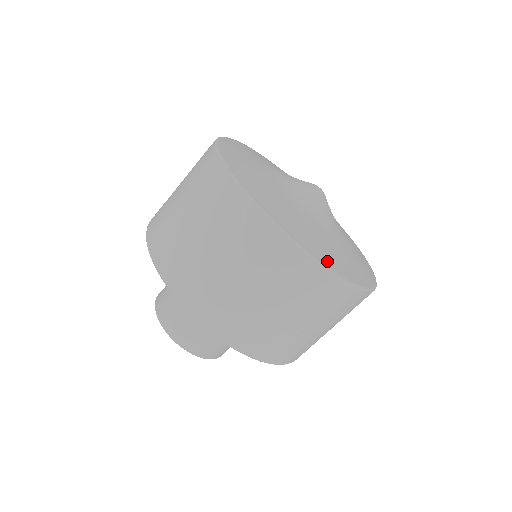
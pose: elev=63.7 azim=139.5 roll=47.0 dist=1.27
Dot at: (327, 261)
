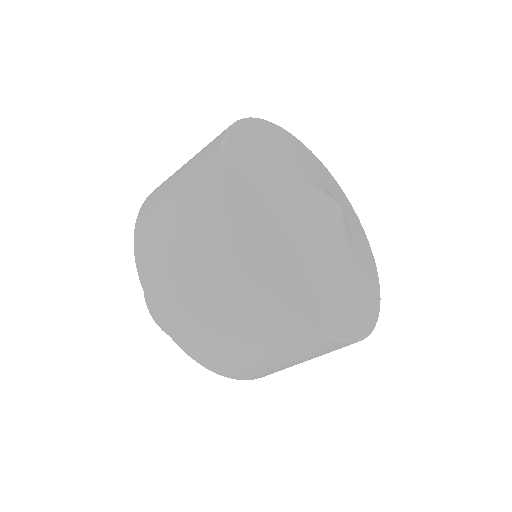
Dot at: (339, 327)
